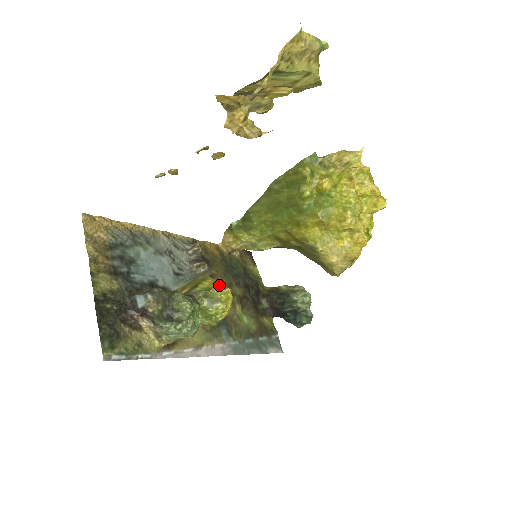
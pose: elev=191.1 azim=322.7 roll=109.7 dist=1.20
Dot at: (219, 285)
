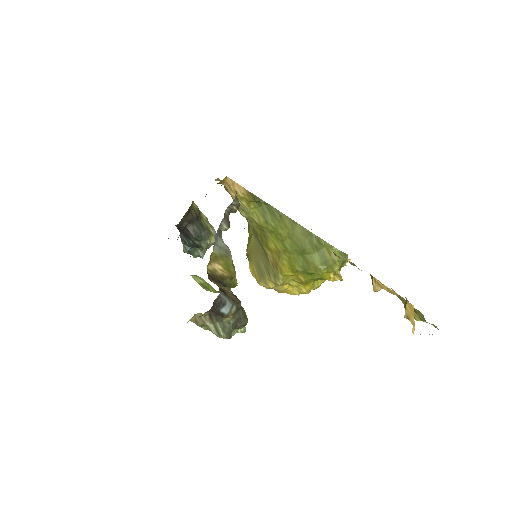
Dot at: occluded
